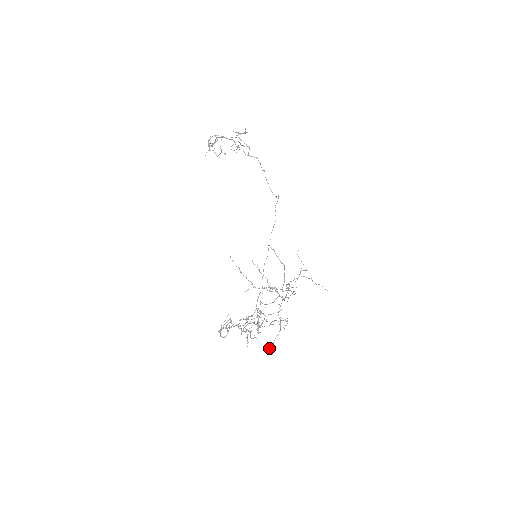
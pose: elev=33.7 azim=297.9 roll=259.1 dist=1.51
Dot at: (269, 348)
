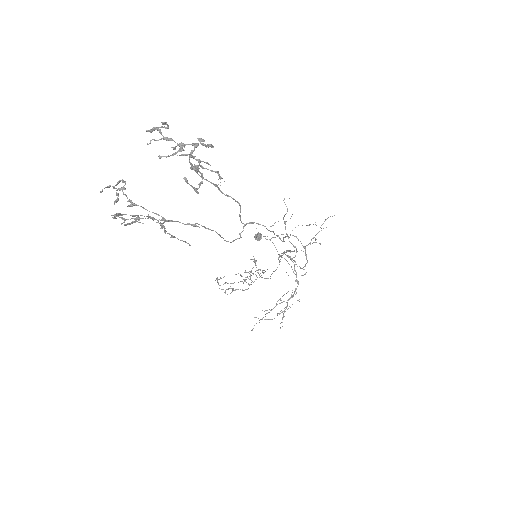
Dot at: (257, 239)
